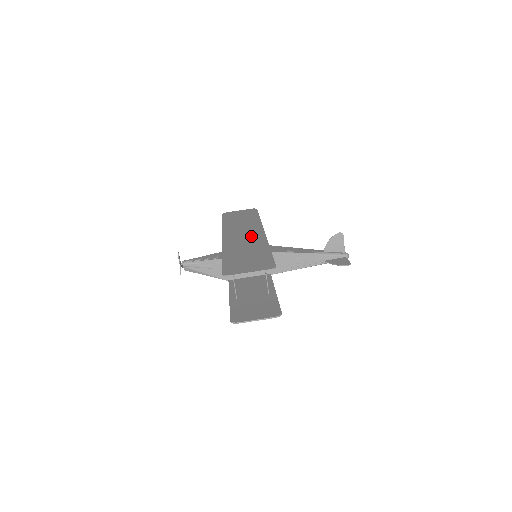
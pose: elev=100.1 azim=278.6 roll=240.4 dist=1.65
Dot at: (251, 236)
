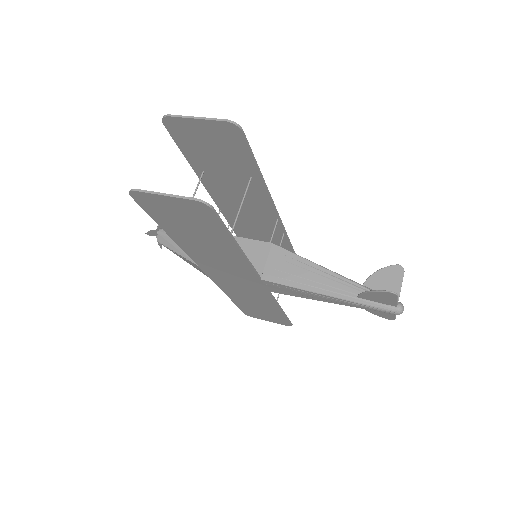
Dot at: (260, 214)
